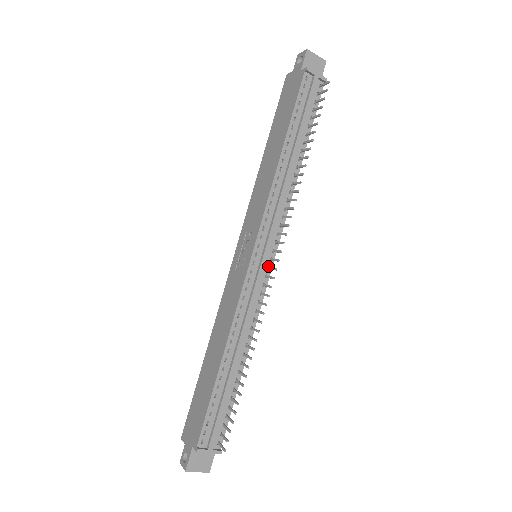
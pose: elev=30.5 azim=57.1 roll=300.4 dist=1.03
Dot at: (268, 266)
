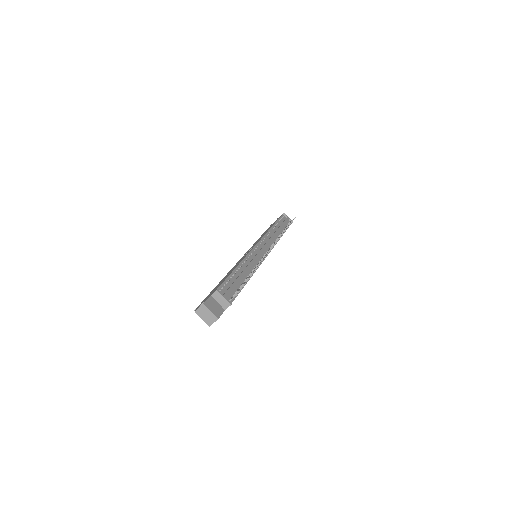
Dot at: occluded
